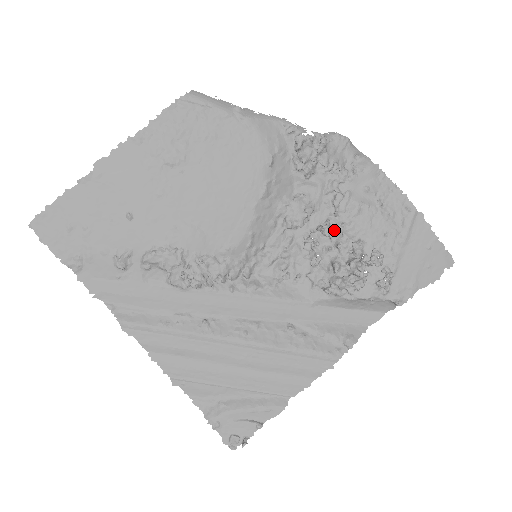
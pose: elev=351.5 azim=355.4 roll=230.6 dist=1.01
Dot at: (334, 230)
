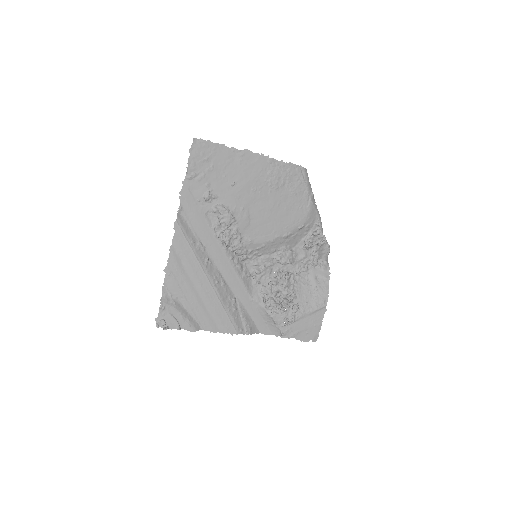
Dot at: (290, 280)
